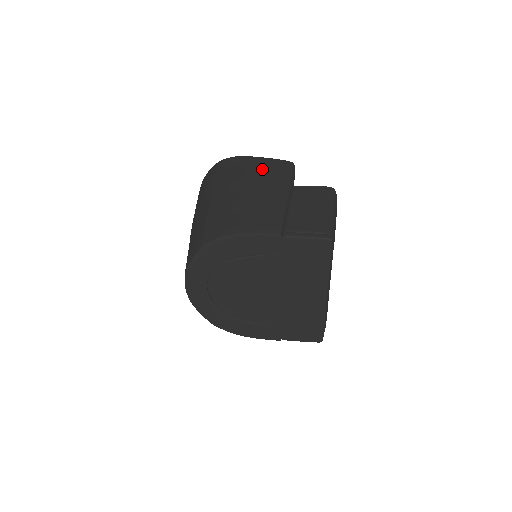
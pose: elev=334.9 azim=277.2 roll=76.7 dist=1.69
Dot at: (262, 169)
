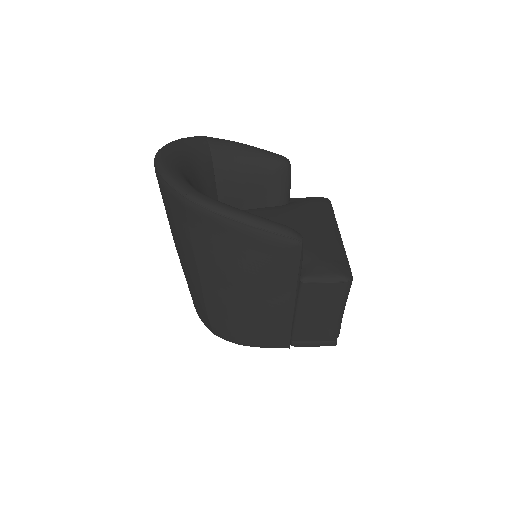
Dot at: (259, 260)
